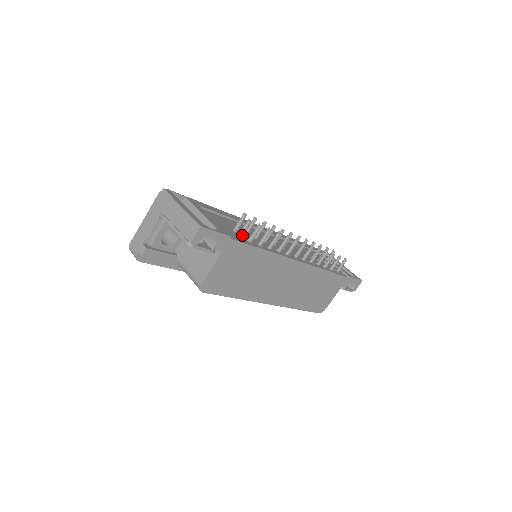
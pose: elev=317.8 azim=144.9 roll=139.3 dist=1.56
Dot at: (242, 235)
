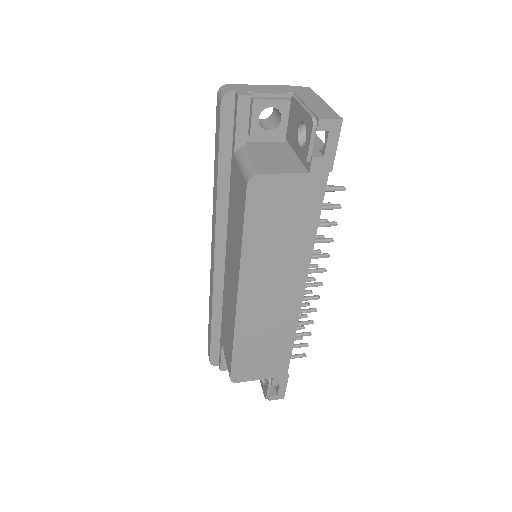
Dot at: (327, 190)
